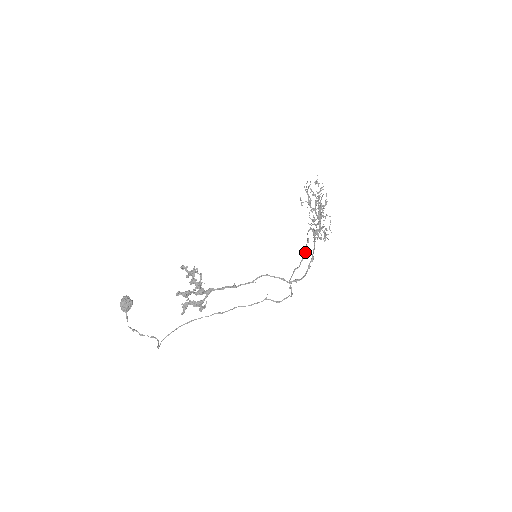
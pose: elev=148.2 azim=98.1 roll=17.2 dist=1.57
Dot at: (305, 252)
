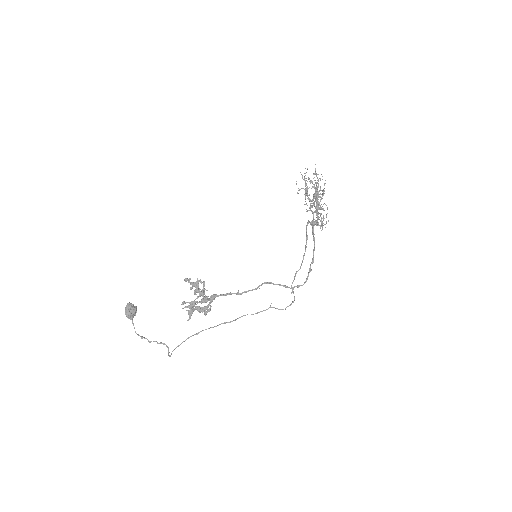
Dot at: occluded
